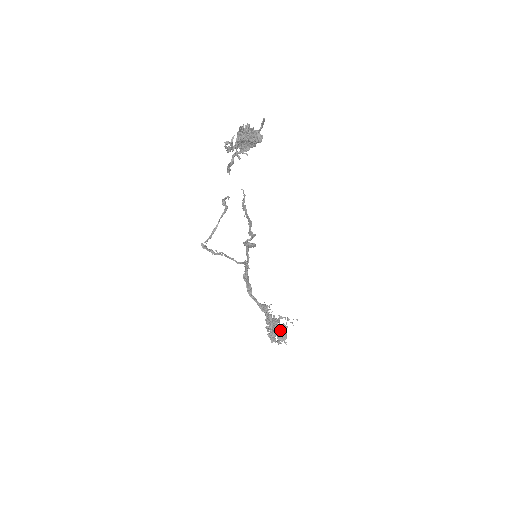
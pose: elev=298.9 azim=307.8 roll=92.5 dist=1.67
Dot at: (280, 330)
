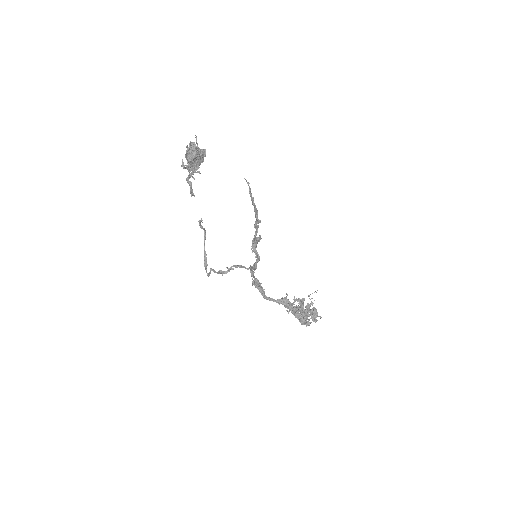
Dot at: (309, 310)
